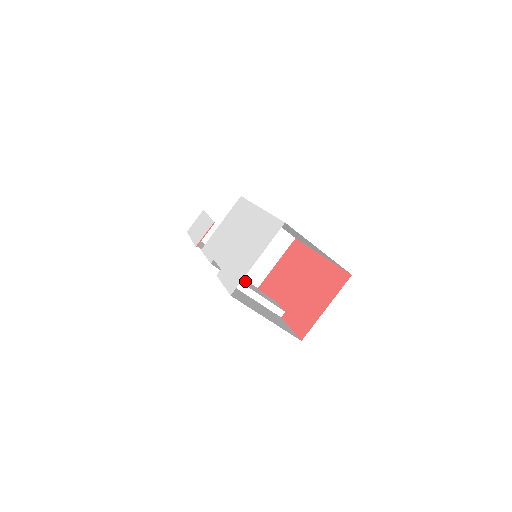
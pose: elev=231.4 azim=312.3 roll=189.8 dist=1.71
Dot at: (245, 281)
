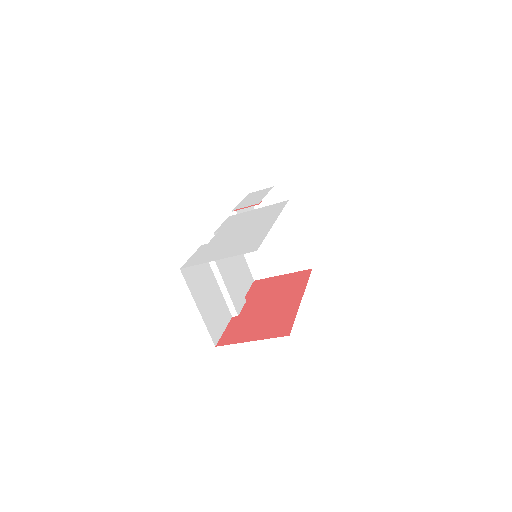
Dot at: (231, 267)
